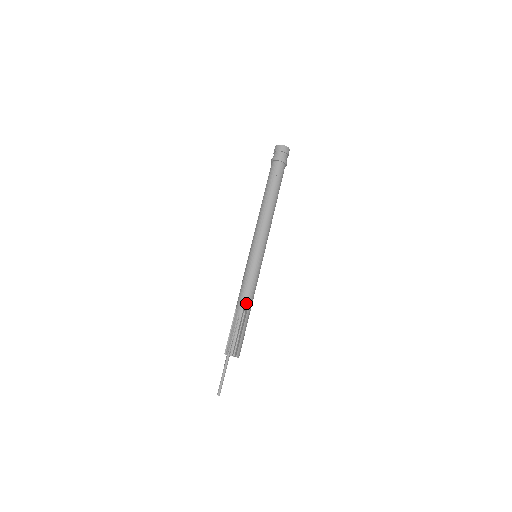
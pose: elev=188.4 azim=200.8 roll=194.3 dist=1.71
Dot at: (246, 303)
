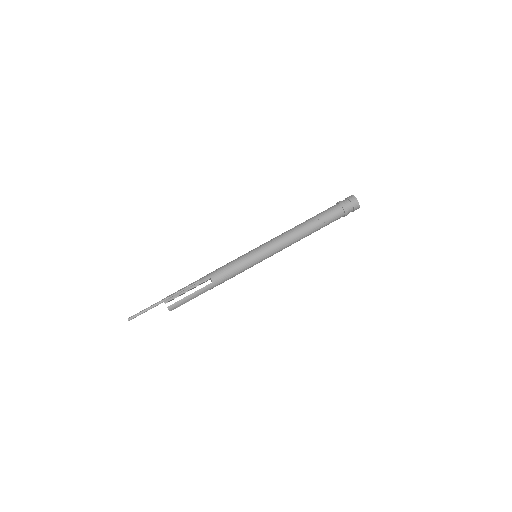
Dot at: (213, 278)
